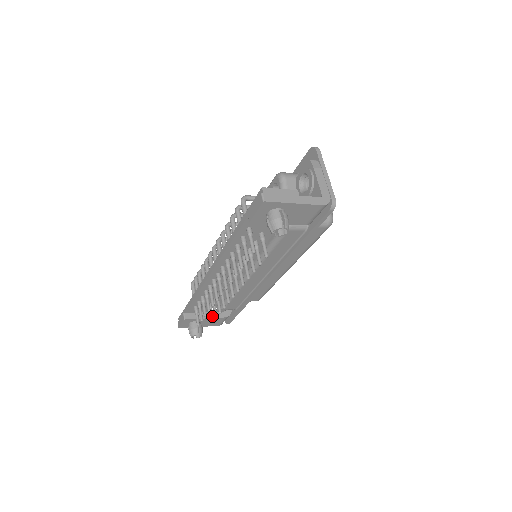
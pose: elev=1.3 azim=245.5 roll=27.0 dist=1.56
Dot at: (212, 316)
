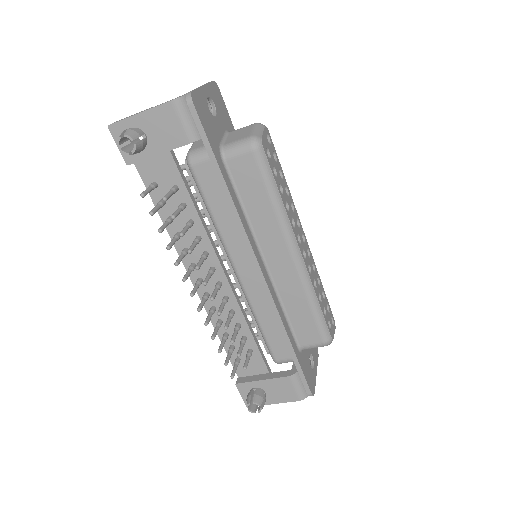
Dot at: (246, 362)
